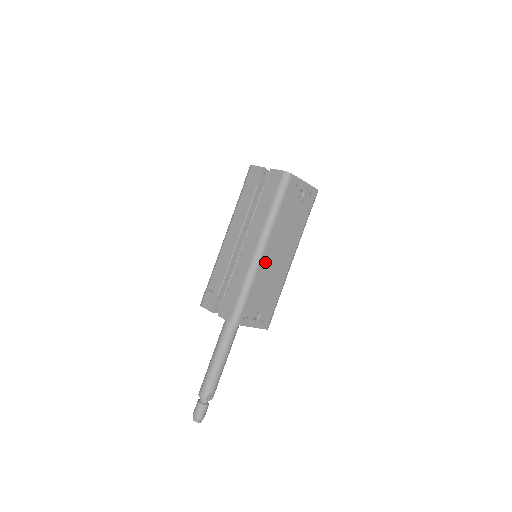
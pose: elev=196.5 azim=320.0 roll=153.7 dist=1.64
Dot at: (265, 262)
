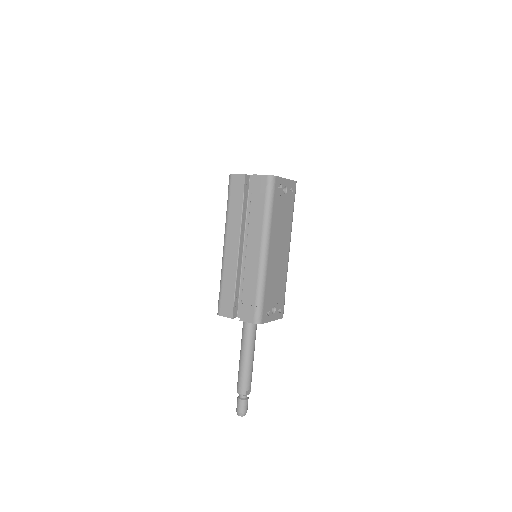
Dot at: (270, 261)
